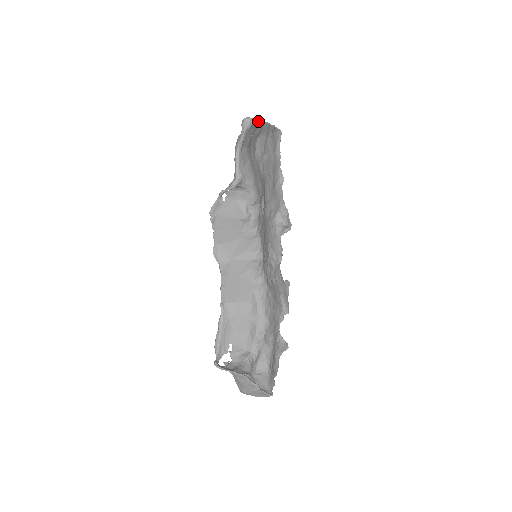
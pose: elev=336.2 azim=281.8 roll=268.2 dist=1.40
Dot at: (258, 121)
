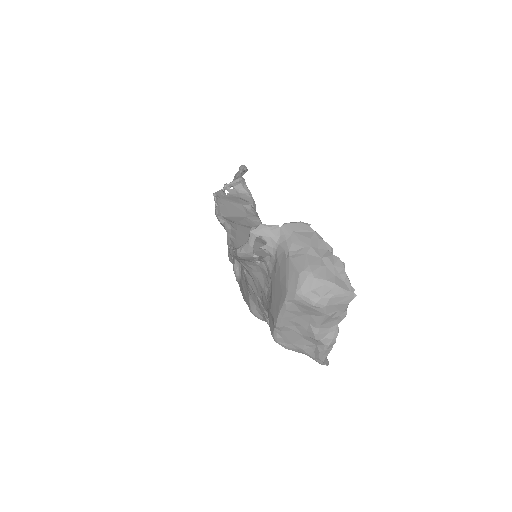
Dot at: occluded
